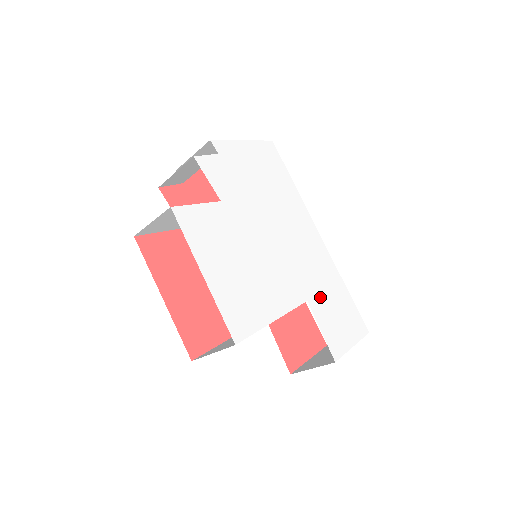
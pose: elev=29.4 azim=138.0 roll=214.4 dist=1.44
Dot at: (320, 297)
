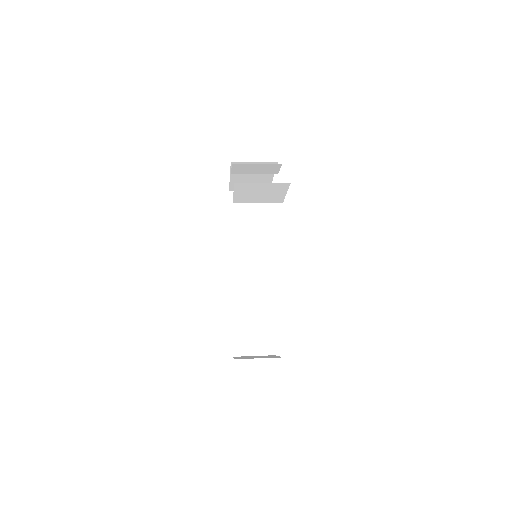
Dot at: occluded
